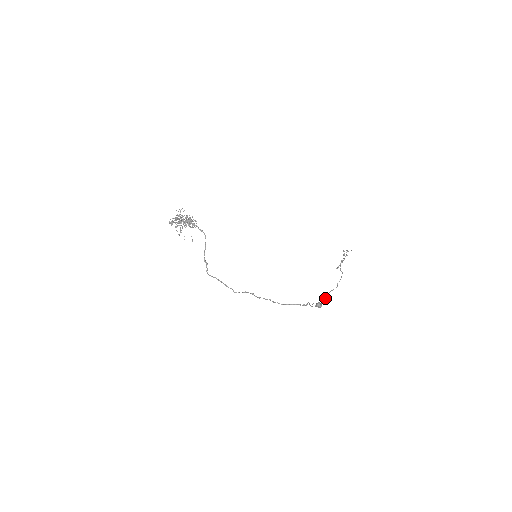
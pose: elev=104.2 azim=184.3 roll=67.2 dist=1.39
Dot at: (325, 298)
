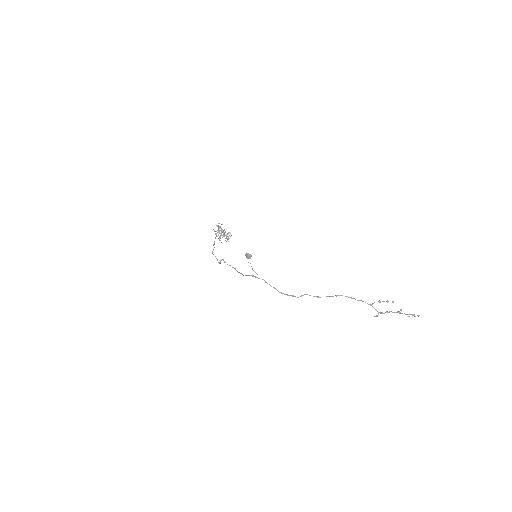
Dot at: (301, 296)
